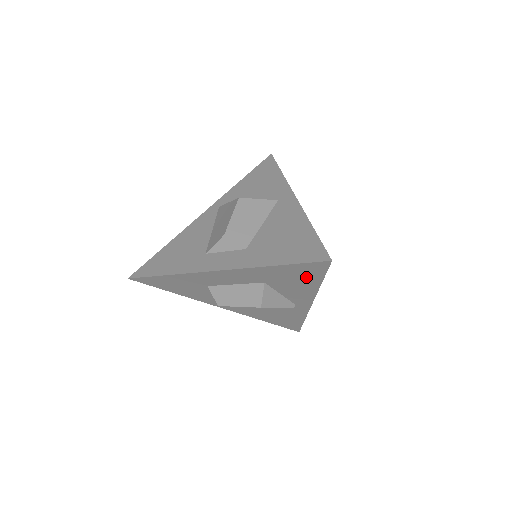
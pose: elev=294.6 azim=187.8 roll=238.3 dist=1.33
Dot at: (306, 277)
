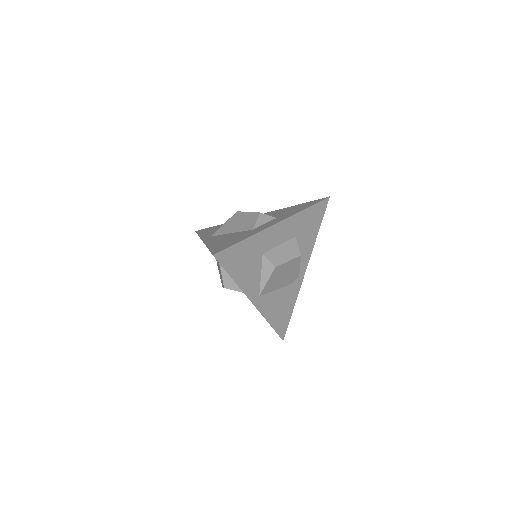
Dot at: (315, 222)
